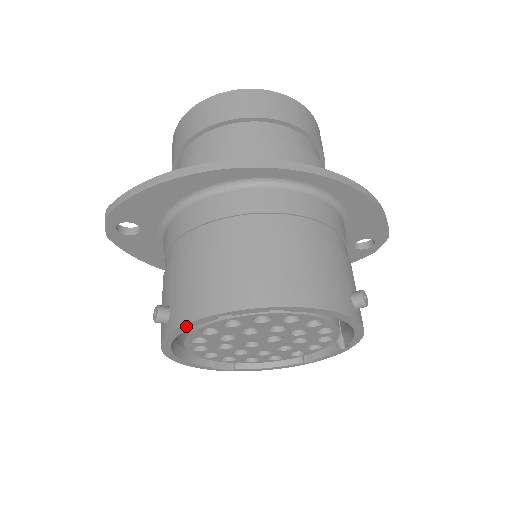
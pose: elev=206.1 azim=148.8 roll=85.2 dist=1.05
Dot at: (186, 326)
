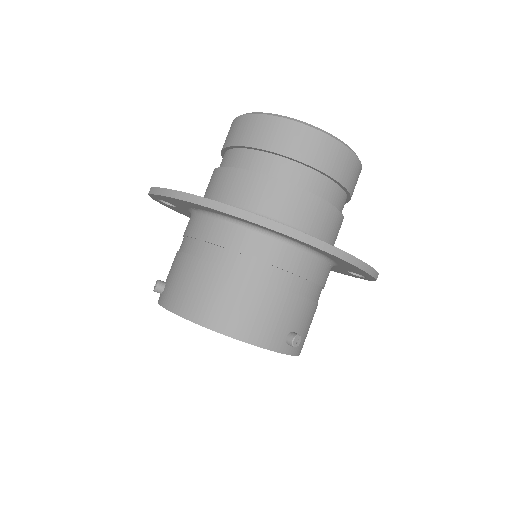
Dot at: (166, 308)
